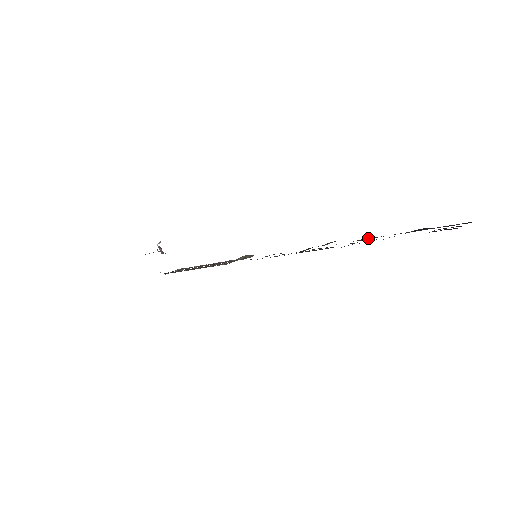
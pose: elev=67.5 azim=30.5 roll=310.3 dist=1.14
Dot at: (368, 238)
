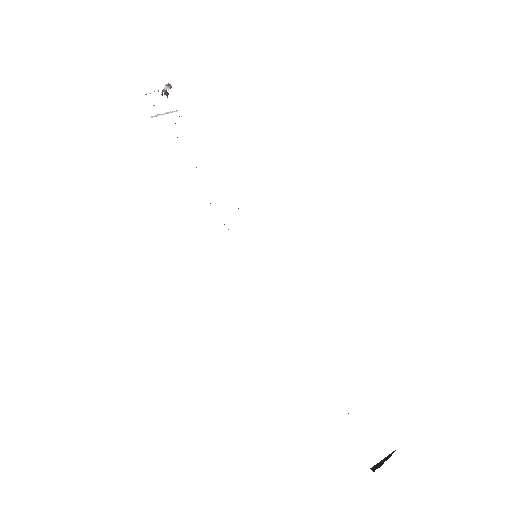
Dot at: occluded
